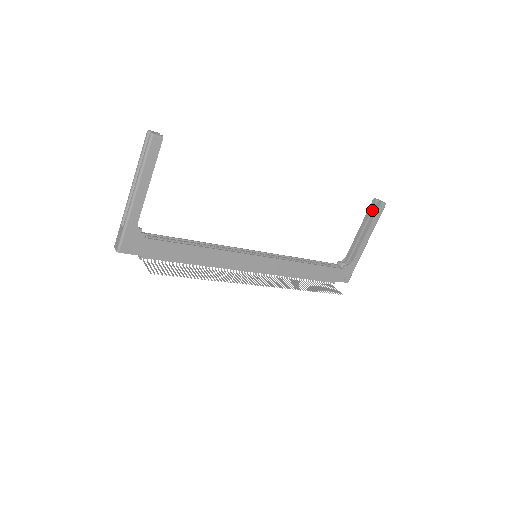
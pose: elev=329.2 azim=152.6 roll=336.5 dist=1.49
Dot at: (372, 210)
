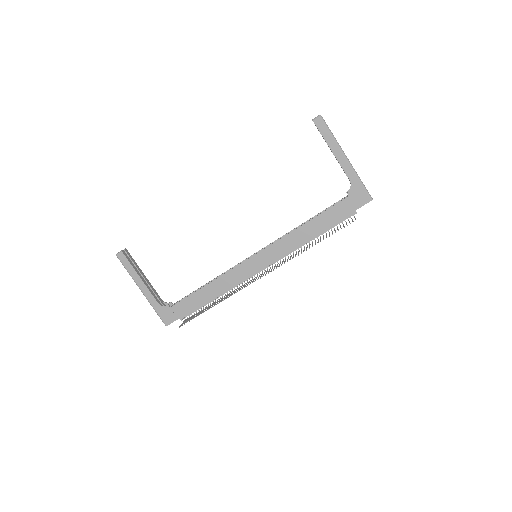
Dot at: occluded
